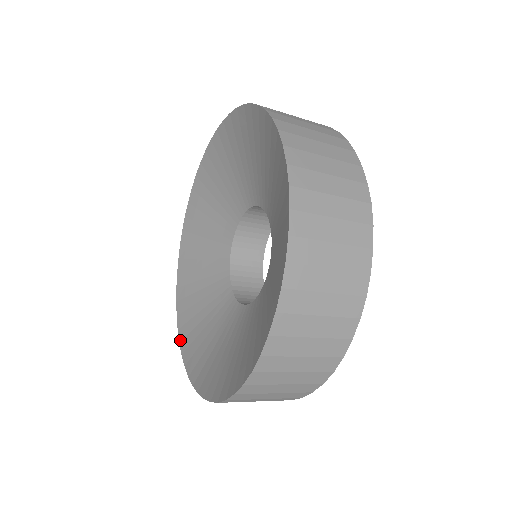
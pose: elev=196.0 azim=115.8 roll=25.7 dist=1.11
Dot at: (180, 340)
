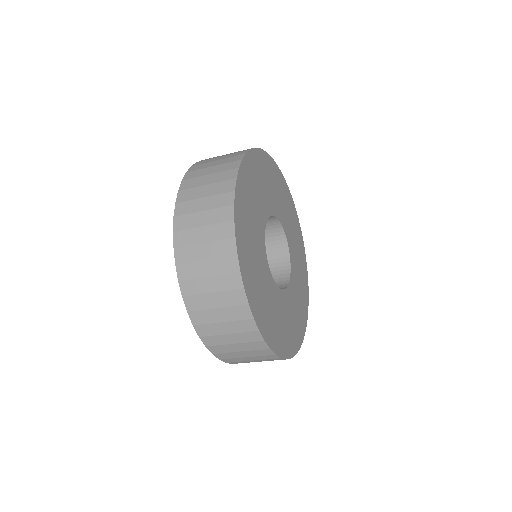
Dot at: occluded
